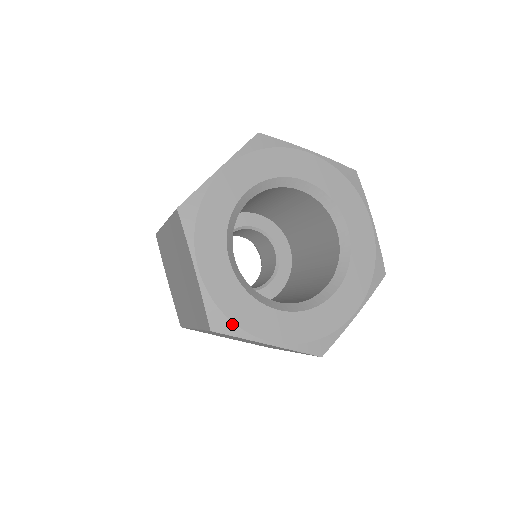
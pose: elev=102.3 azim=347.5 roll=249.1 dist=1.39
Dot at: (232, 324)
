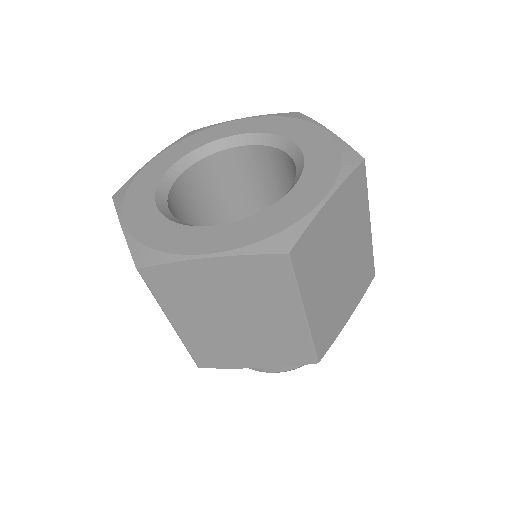
Dot at: (158, 253)
